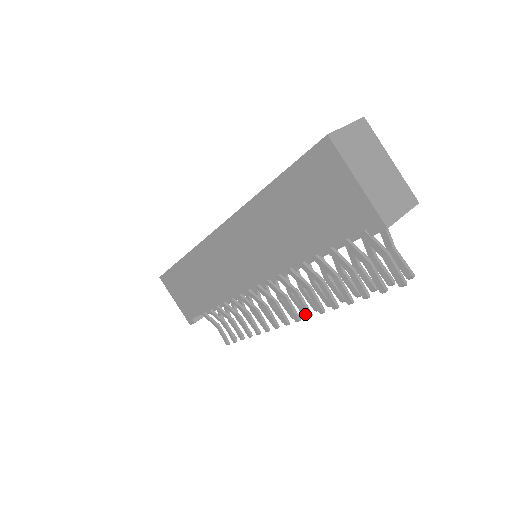
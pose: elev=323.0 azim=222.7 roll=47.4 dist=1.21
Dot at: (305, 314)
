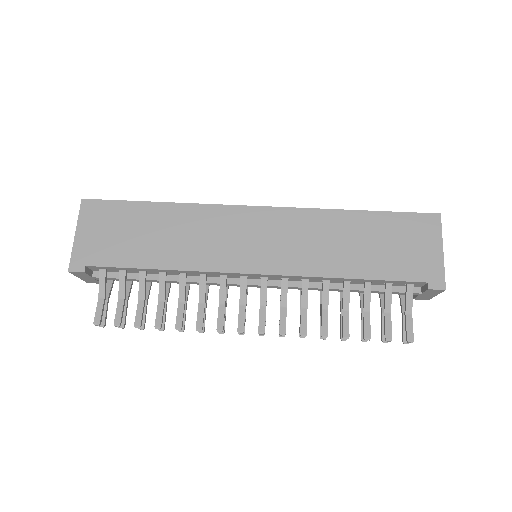
Dot at: (280, 329)
